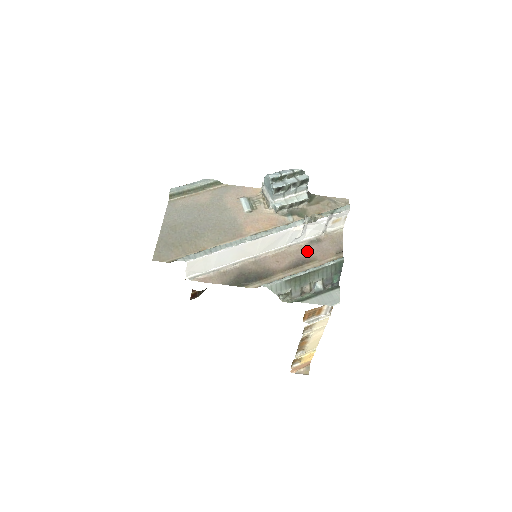
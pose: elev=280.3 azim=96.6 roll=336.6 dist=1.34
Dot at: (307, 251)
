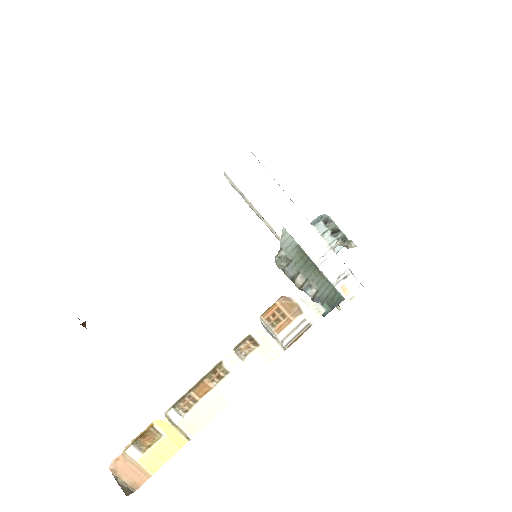
Dot at: occluded
